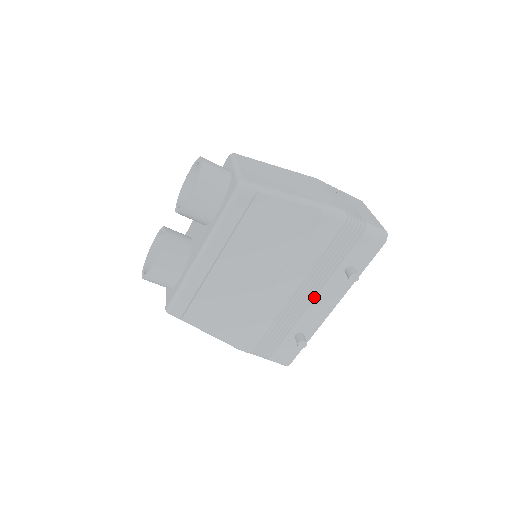
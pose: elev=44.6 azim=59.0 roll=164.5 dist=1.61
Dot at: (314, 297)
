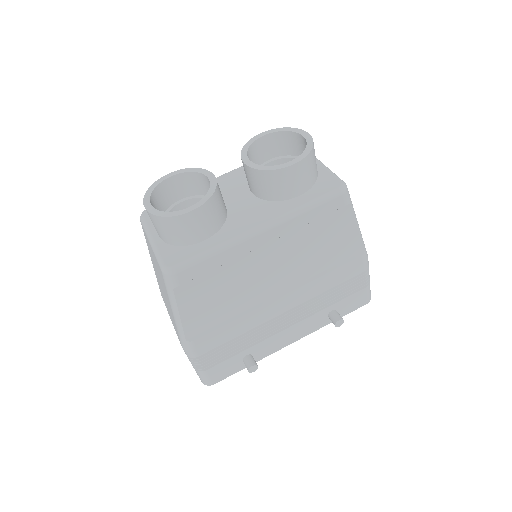
Dot at: (291, 325)
